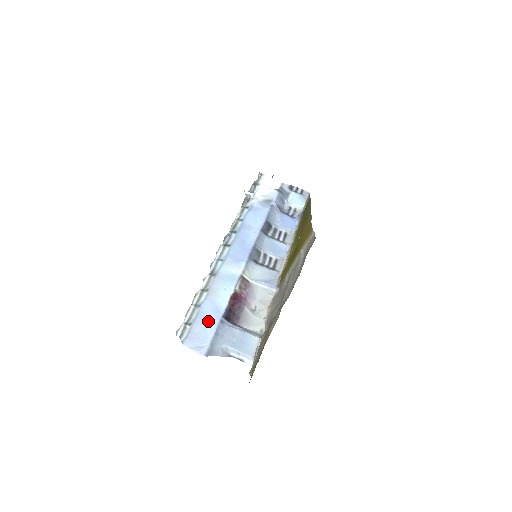
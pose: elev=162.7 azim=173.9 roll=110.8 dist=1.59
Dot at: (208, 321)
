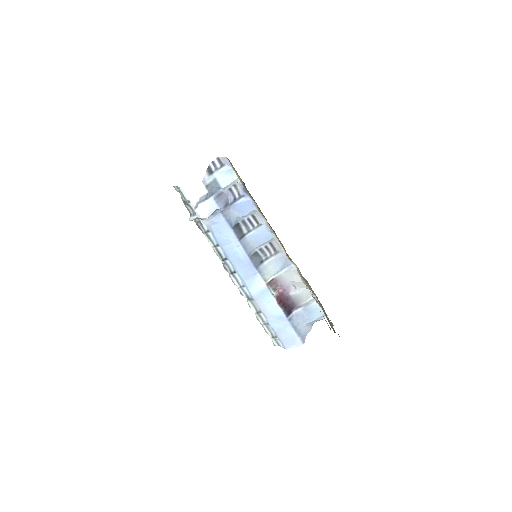
Dot at: (283, 327)
